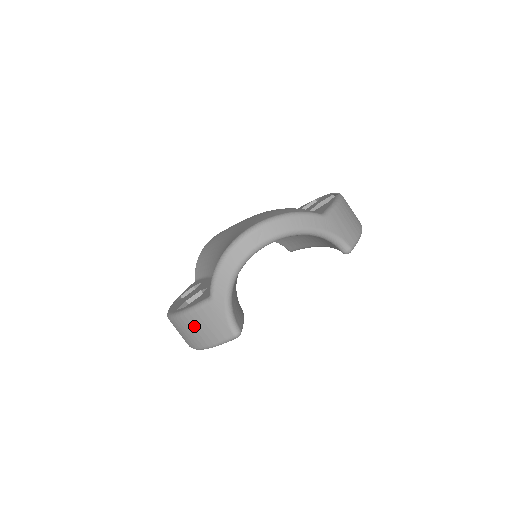
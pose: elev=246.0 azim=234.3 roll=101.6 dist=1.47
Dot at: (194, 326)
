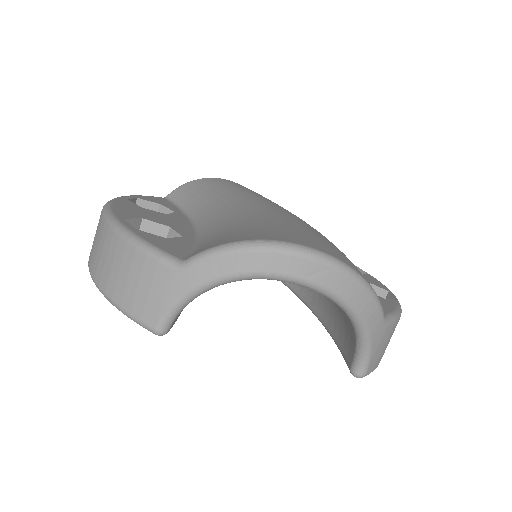
Dot at: (124, 263)
